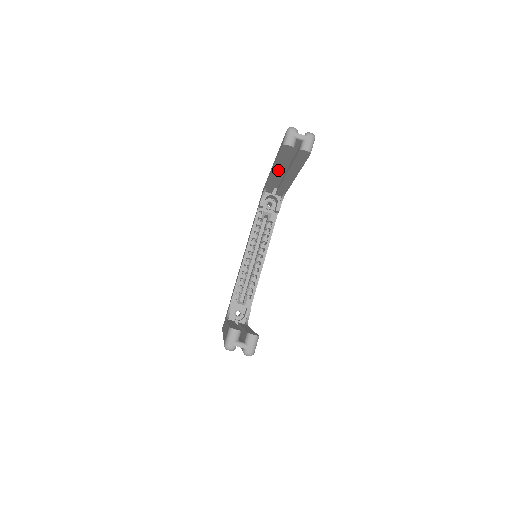
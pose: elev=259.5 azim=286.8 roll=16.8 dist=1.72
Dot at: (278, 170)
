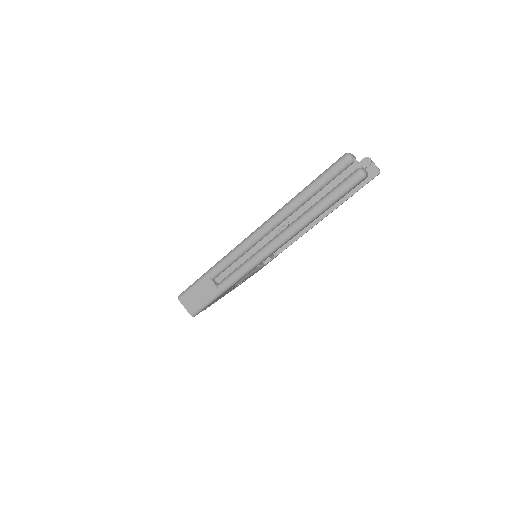
Dot at: occluded
